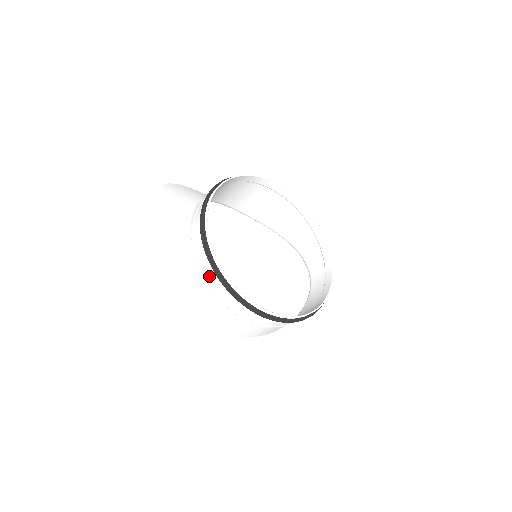
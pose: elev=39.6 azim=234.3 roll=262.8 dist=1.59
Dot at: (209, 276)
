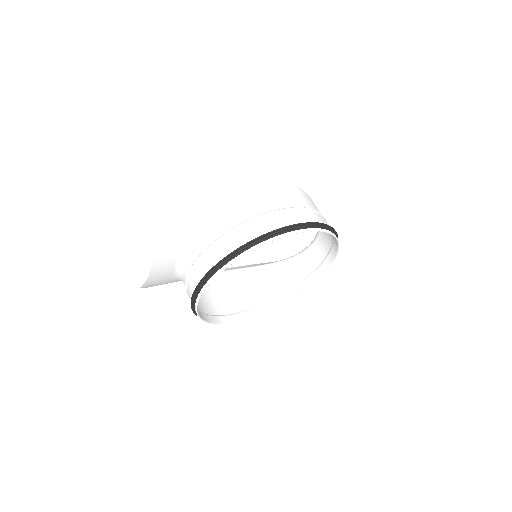
Dot at: (198, 306)
